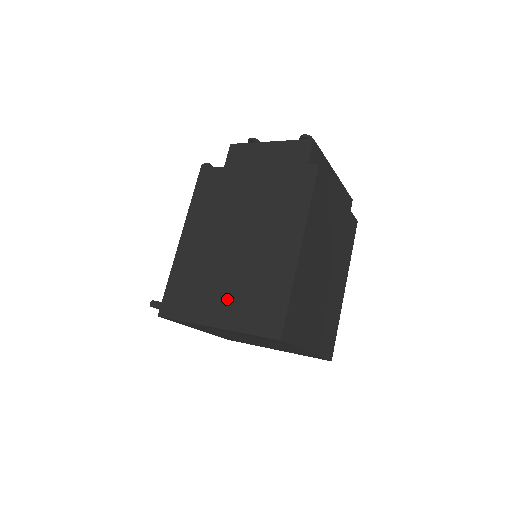
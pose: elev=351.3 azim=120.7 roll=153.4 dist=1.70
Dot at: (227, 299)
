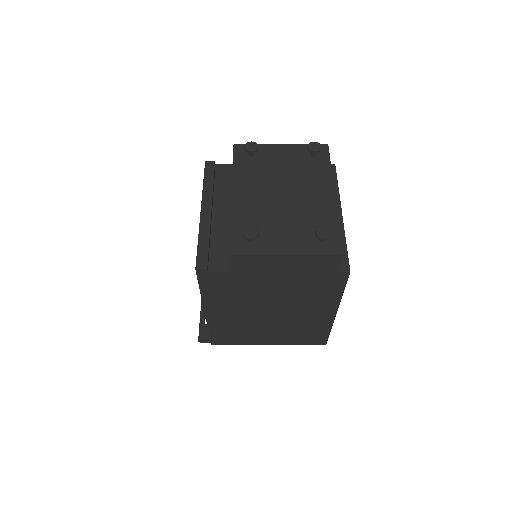
Dot at: (275, 336)
